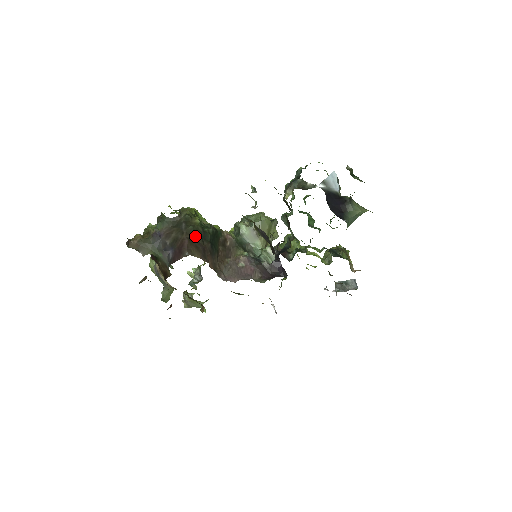
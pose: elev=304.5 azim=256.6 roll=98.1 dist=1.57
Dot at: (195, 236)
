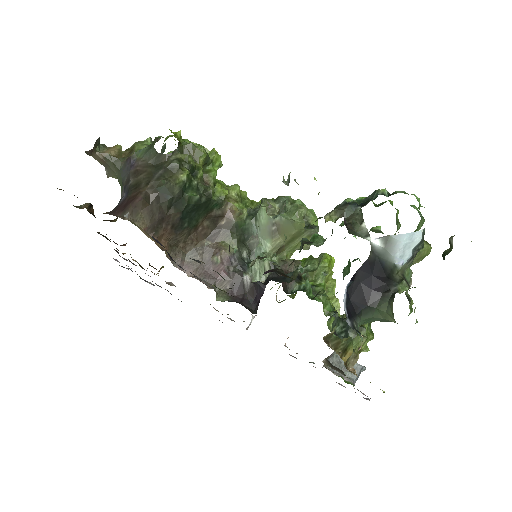
Dot at: (160, 196)
